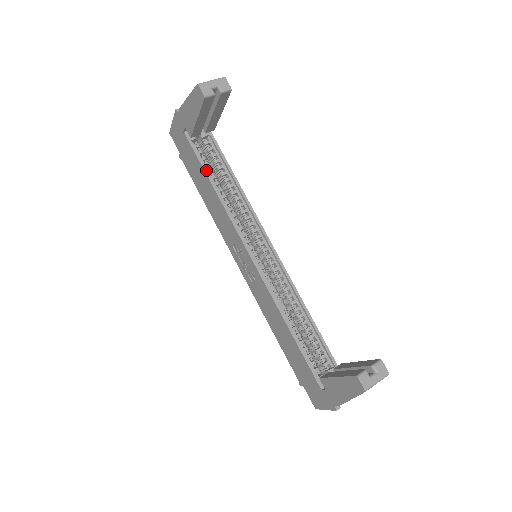
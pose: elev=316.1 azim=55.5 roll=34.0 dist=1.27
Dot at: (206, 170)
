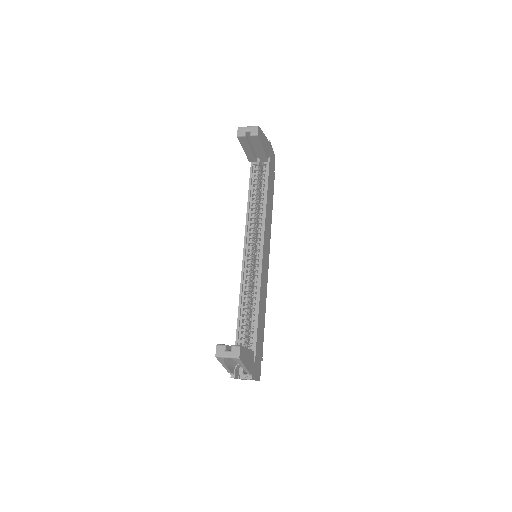
Dot at: (250, 186)
